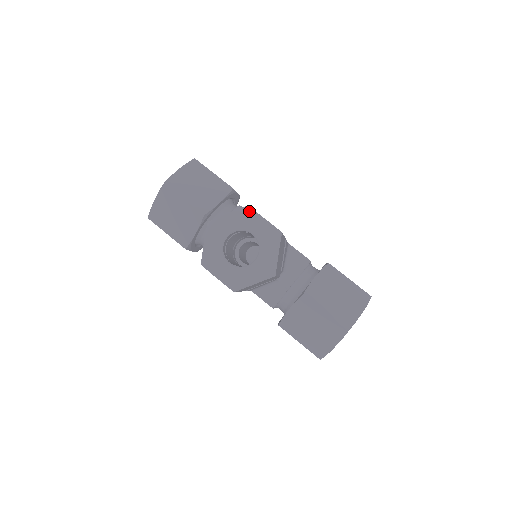
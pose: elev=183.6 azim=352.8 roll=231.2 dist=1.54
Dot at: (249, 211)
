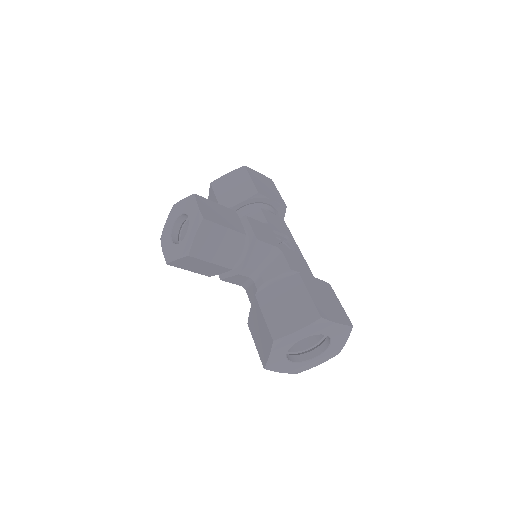
Dot at: (193, 198)
